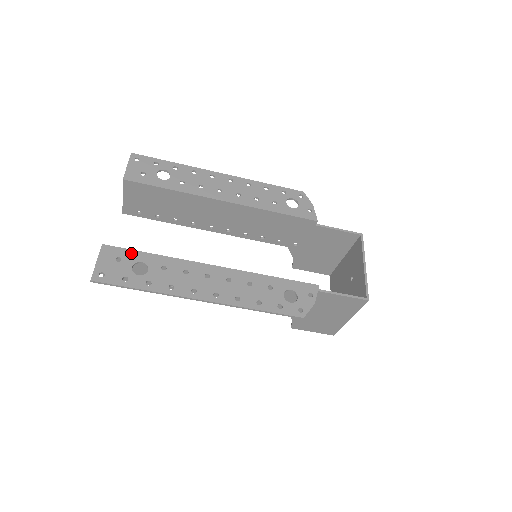
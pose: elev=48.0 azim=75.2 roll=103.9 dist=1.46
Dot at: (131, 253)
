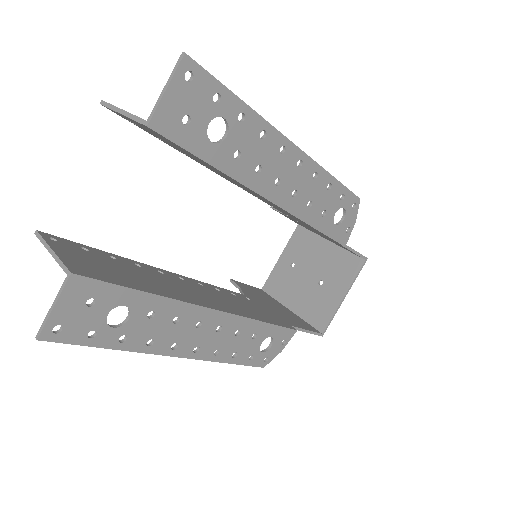
Dot at: (113, 291)
